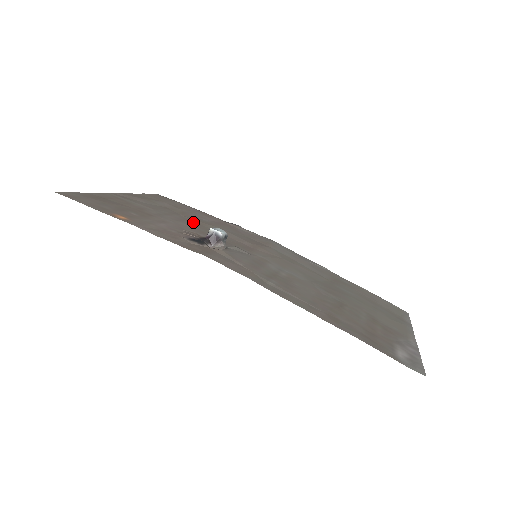
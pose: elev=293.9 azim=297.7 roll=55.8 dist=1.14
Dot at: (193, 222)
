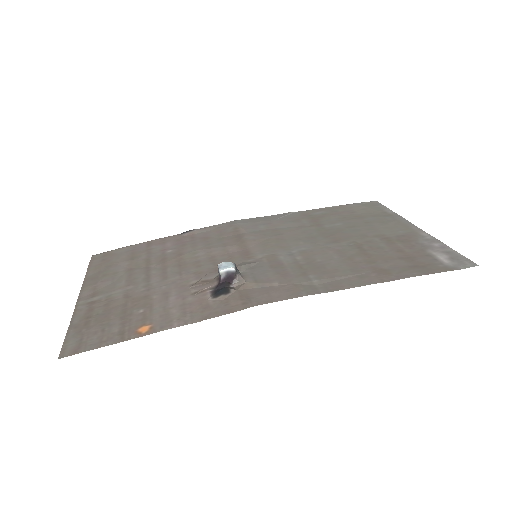
Dot at: (173, 266)
